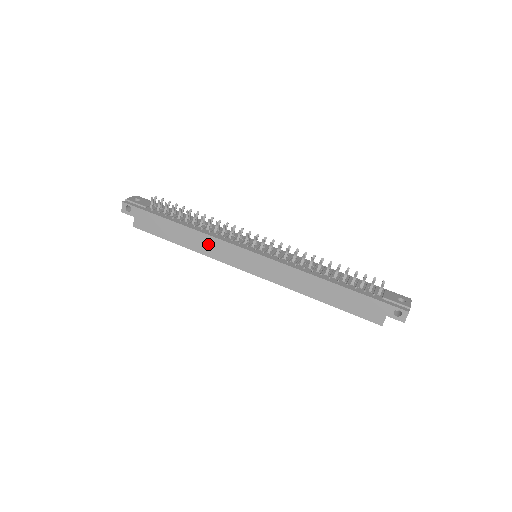
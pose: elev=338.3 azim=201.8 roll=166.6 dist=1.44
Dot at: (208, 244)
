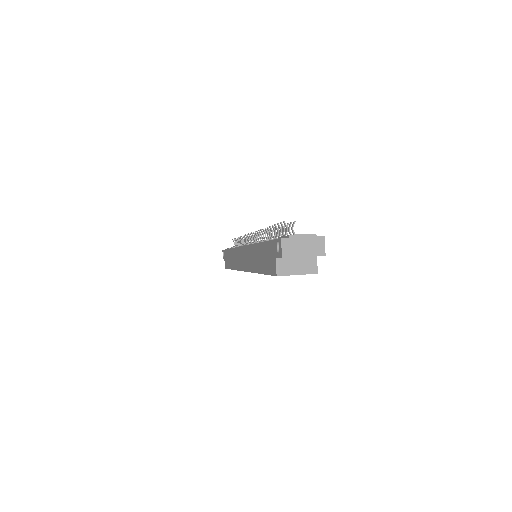
Dot at: (234, 257)
